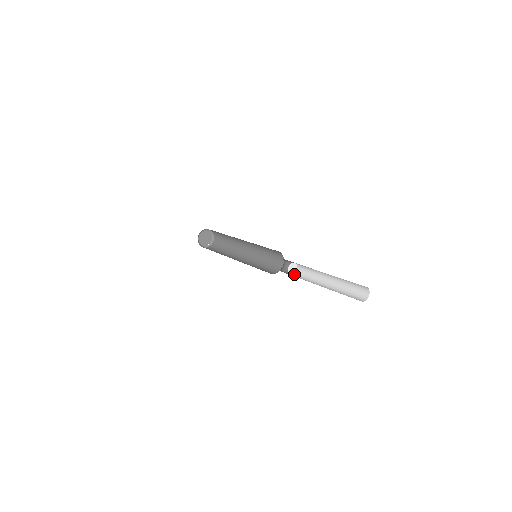
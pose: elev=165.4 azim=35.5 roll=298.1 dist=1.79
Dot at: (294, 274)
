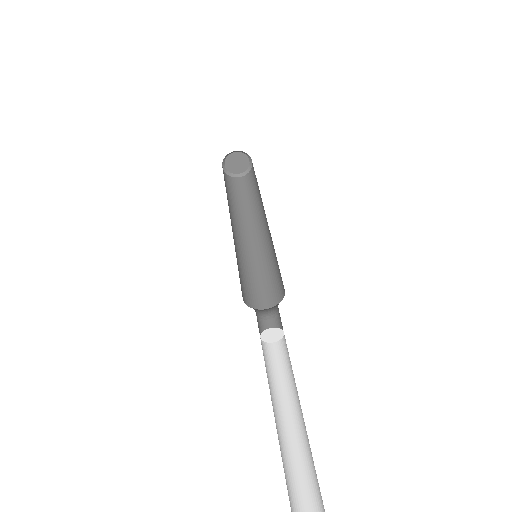
Dot at: (282, 337)
